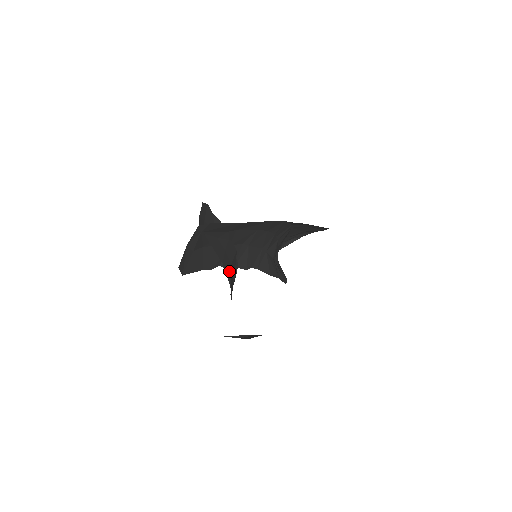
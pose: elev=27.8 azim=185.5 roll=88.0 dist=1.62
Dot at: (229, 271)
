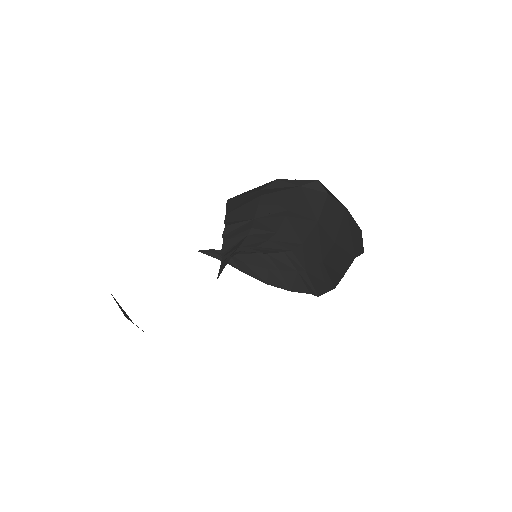
Dot at: occluded
